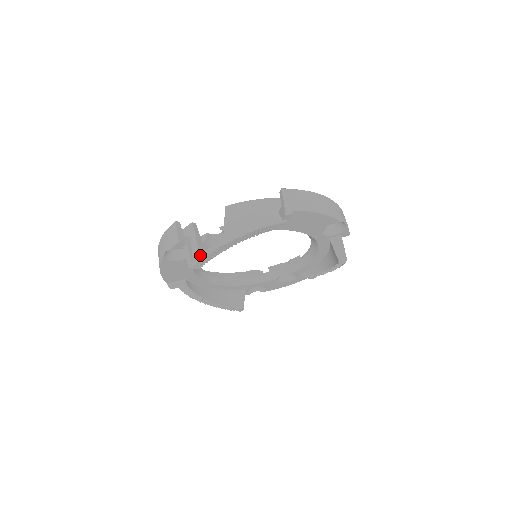
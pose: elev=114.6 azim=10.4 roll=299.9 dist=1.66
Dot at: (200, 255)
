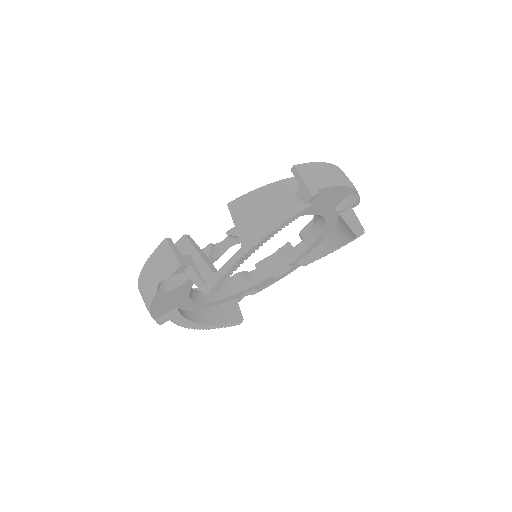
Dot at: (216, 274)
